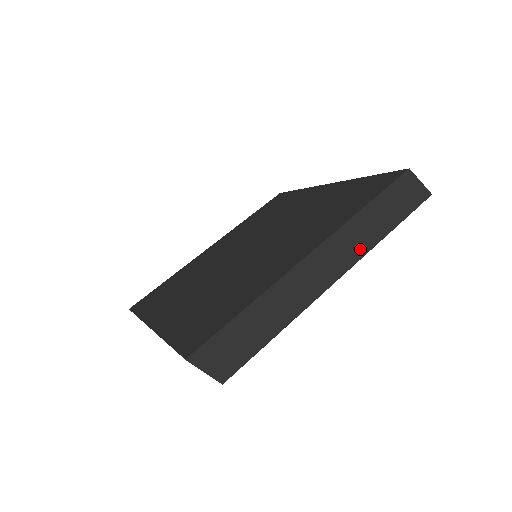
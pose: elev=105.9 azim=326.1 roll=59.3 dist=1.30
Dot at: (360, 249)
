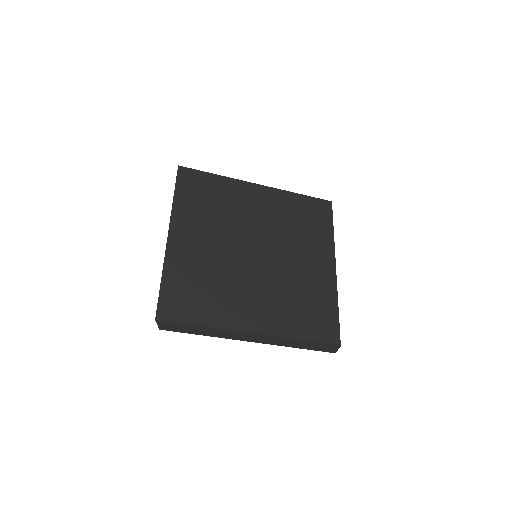
Dot at: (276, 343)
